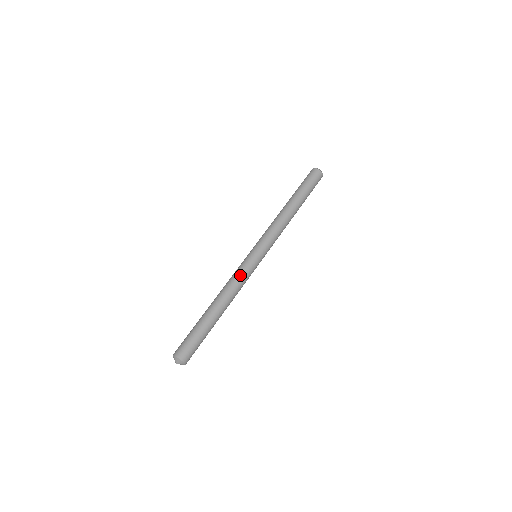
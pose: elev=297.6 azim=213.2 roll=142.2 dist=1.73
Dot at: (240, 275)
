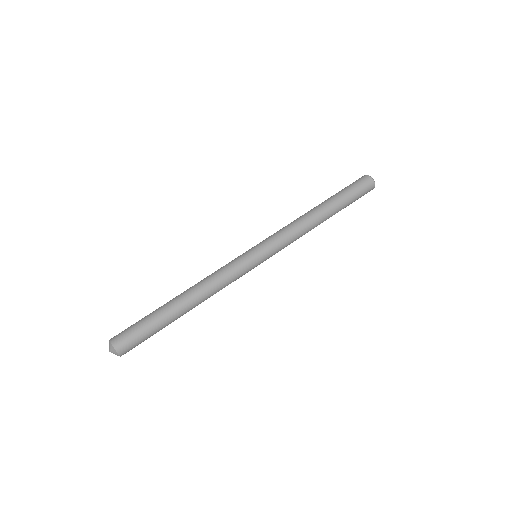
Dot at: (223, 269)
